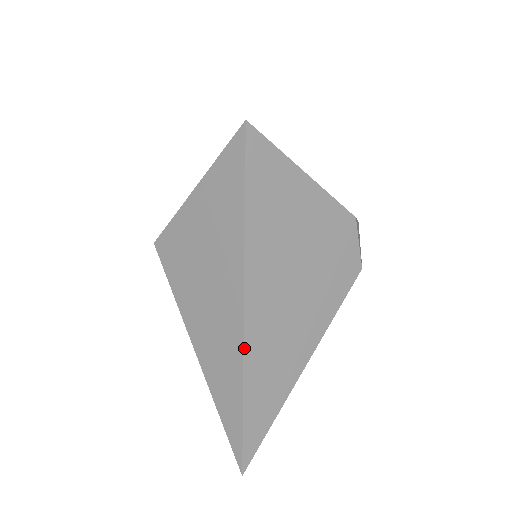
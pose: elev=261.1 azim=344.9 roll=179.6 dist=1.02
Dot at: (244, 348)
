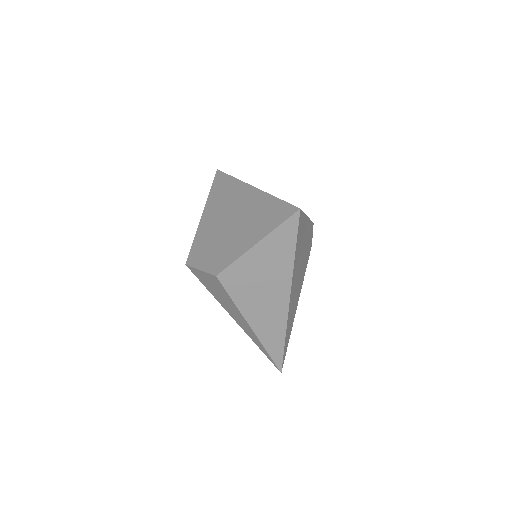
Dot at: (288, 316)
